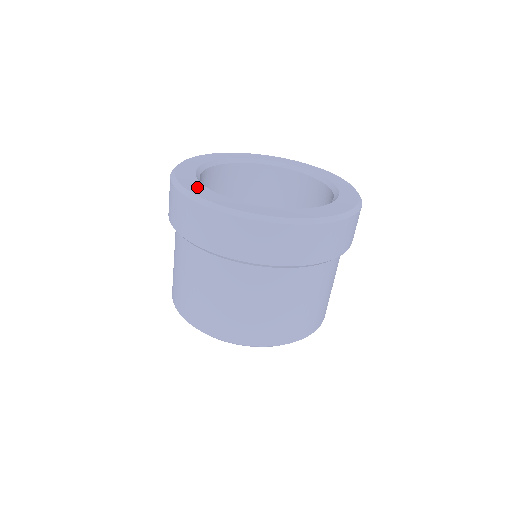
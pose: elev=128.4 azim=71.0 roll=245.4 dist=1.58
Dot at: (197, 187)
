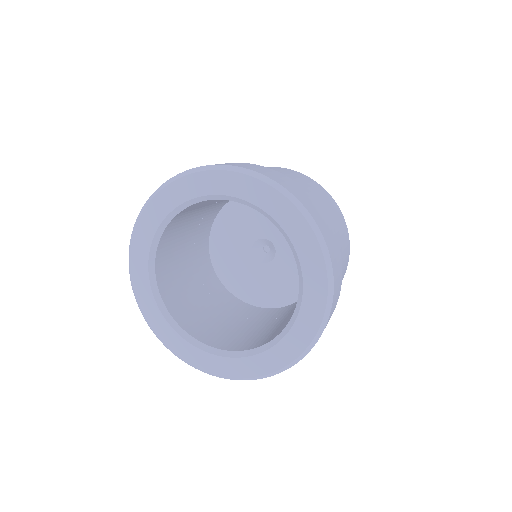
Dot at: (143, 239)
